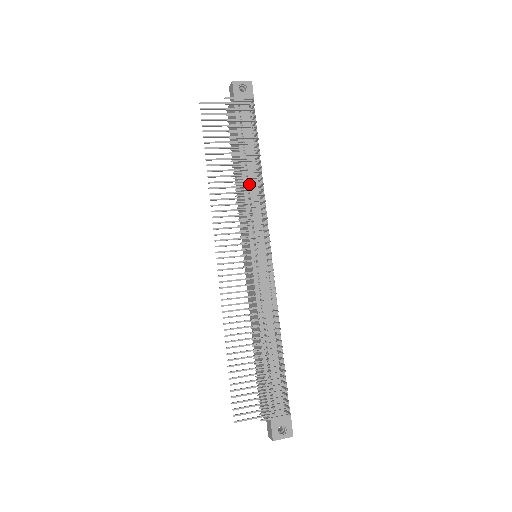
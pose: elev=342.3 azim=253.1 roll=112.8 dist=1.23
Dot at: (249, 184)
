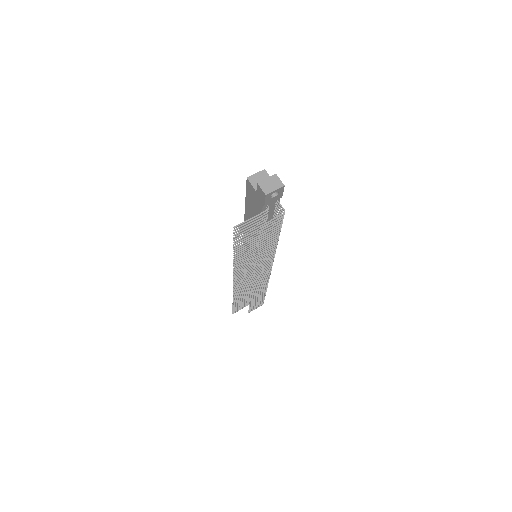
Dot at: (266, 254)
